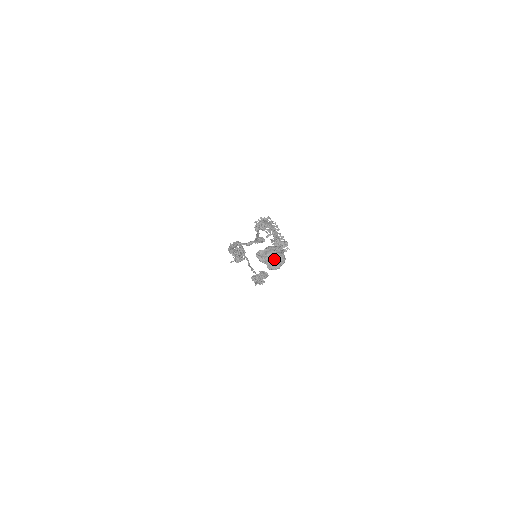
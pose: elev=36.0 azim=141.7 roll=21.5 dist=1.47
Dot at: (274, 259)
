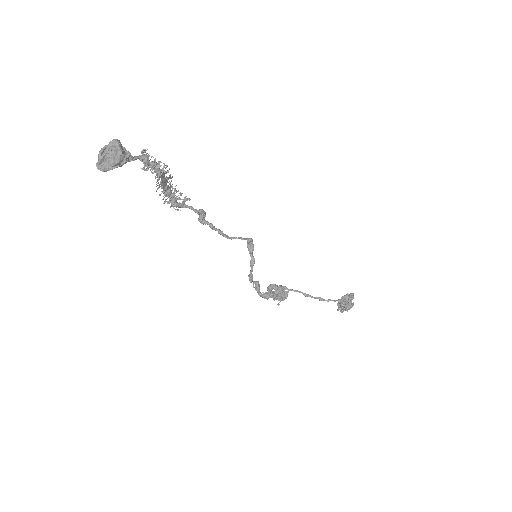
Dot at: (110, 151)
